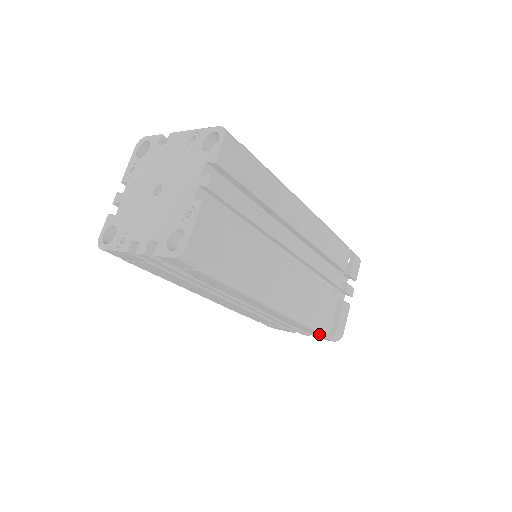
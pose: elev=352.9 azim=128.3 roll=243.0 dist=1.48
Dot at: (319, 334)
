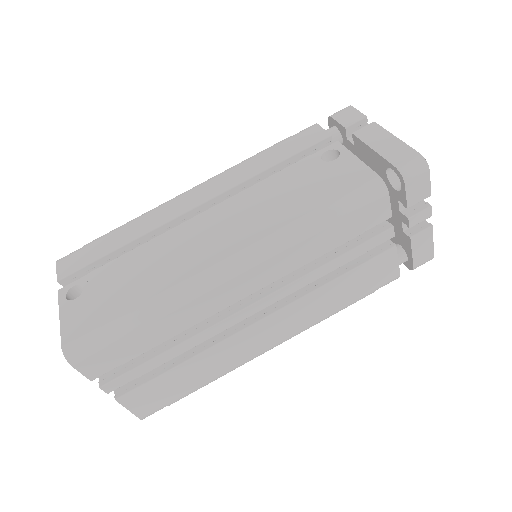
Dot at: occluded
